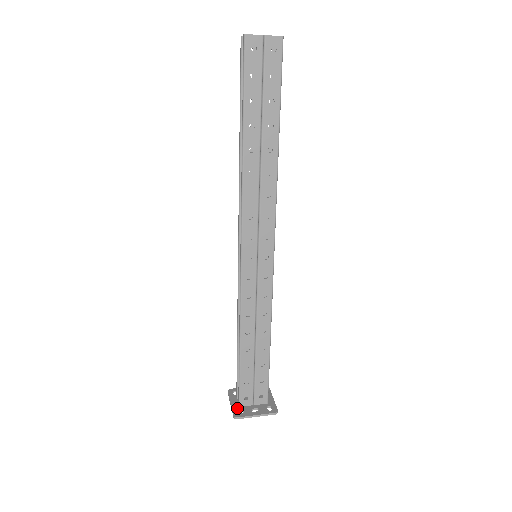
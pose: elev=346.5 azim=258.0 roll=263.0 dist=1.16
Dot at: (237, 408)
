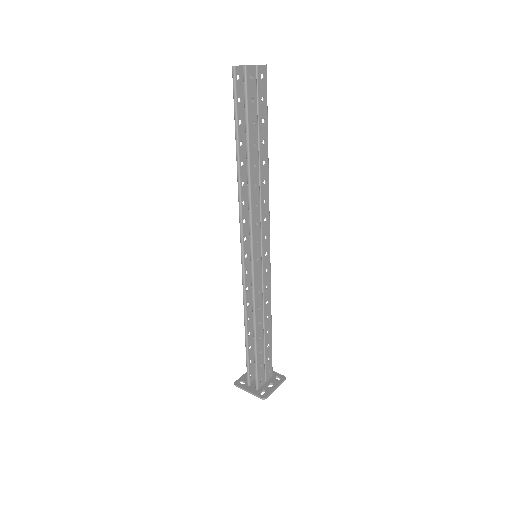
Dot at: (258, 391)
